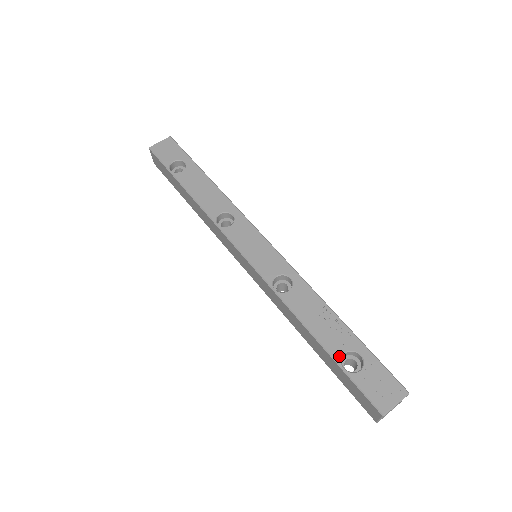
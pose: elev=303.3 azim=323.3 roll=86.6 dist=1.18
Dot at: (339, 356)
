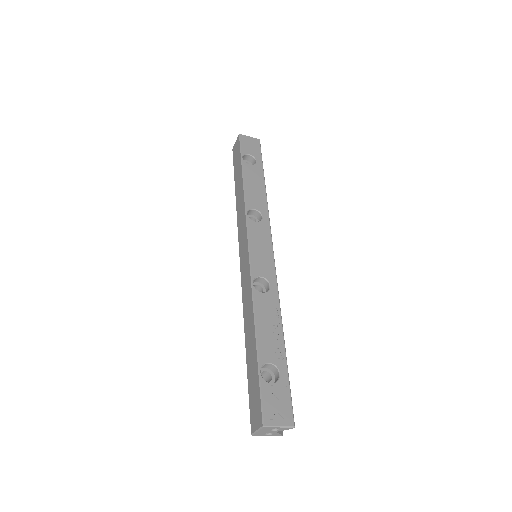
Dot at: (264, 361)
